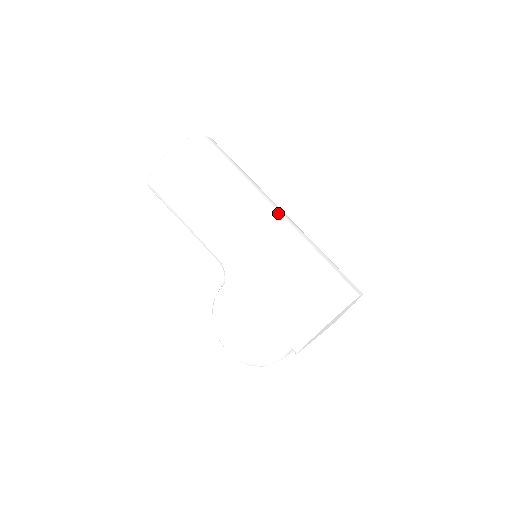
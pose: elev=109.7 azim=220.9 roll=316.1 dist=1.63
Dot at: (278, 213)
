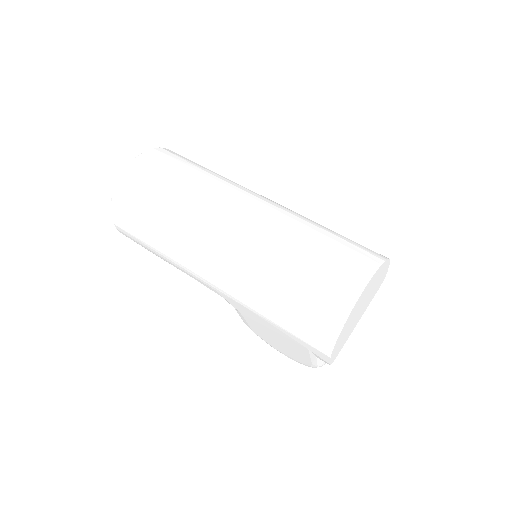
Dot at: (236, 219)
